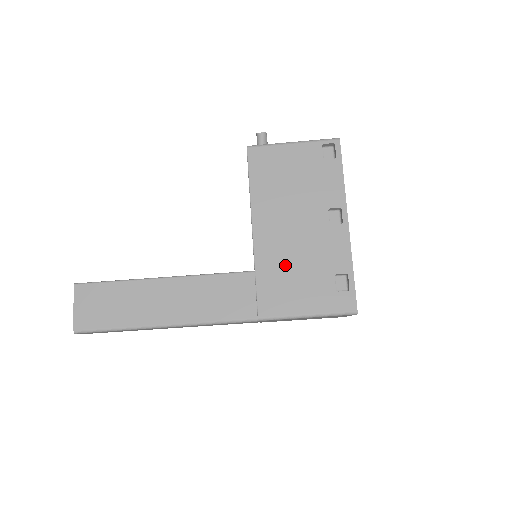
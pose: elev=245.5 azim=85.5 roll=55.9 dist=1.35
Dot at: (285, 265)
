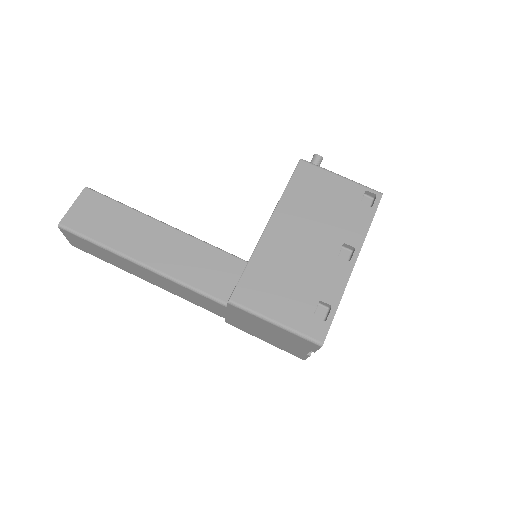
Dot at: (280, 268)
